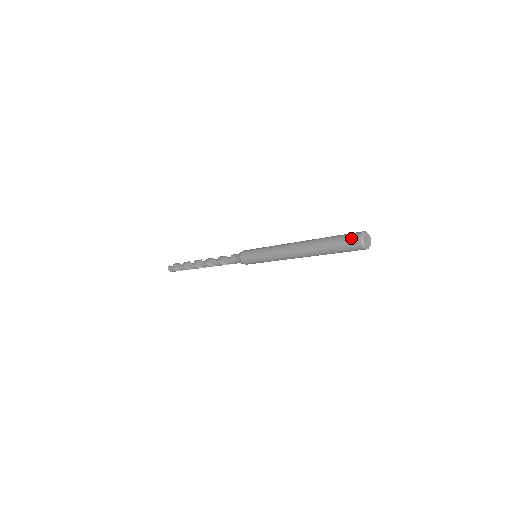
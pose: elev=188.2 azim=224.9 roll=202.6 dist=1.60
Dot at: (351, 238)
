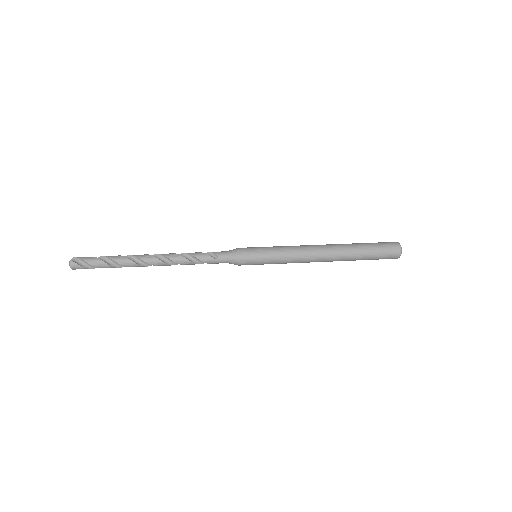
Dot at: (392, 250)
